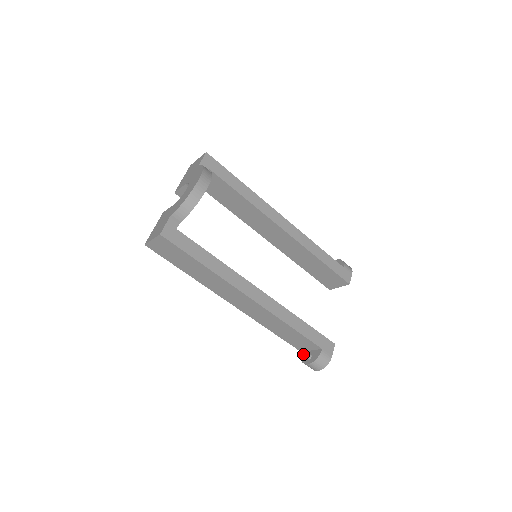
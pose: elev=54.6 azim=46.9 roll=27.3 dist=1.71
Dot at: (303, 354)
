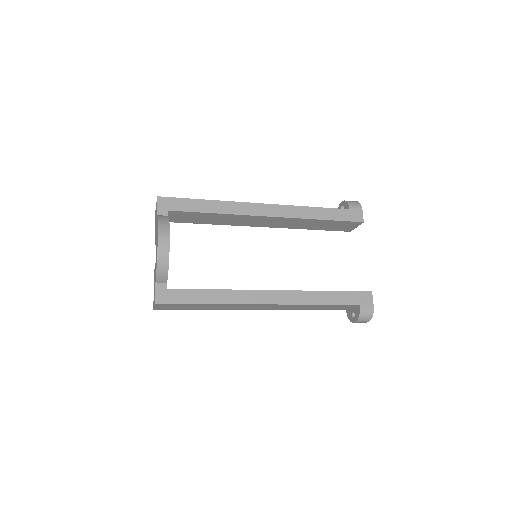
Dot at: (348, 312)
